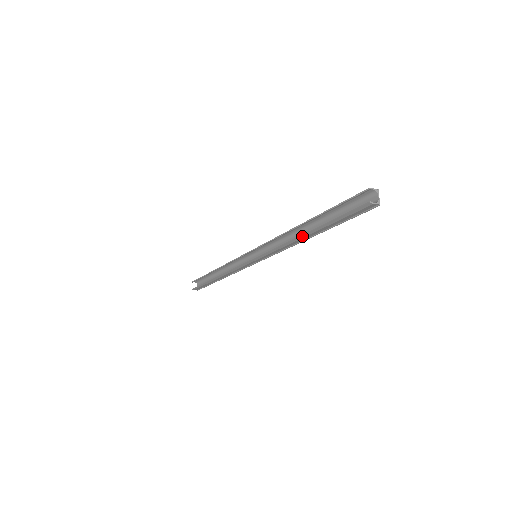
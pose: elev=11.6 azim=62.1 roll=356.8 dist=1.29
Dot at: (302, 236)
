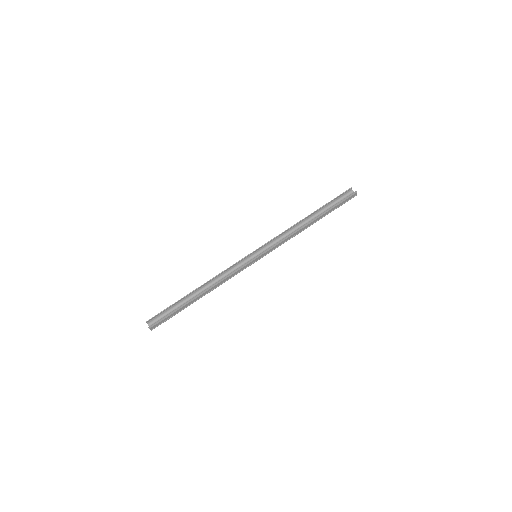
Dot at: (310, 222)
